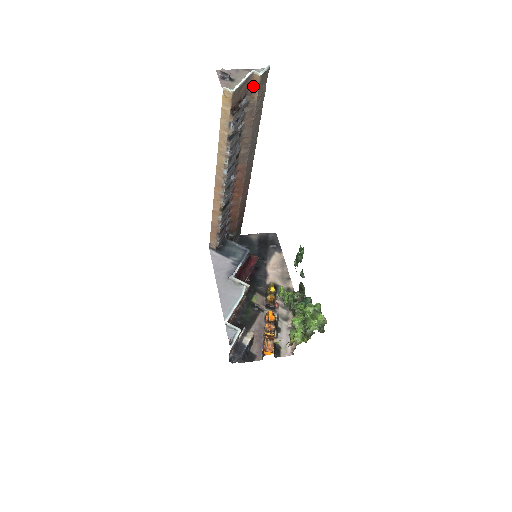
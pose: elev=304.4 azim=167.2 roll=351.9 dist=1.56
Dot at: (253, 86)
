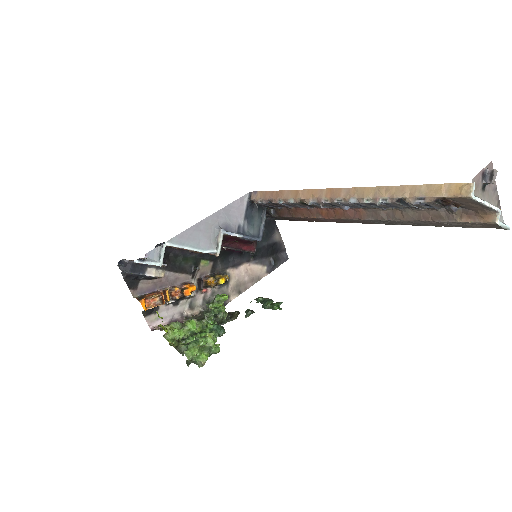
Dot at: (478, 215)
